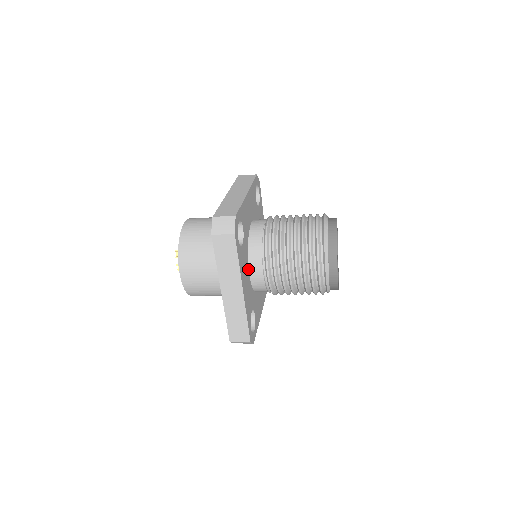
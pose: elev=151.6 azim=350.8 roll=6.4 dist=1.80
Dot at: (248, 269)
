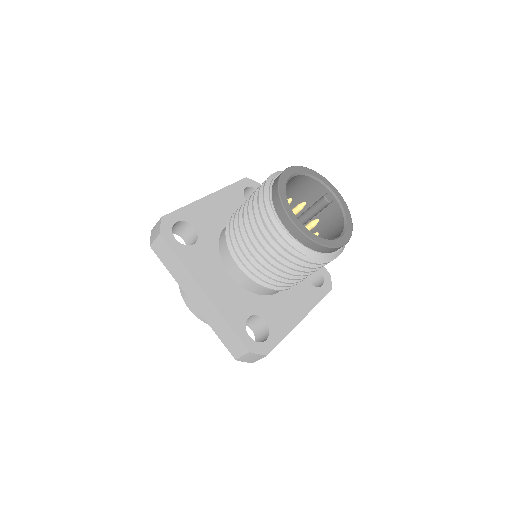
Dot at: (278, 294)
